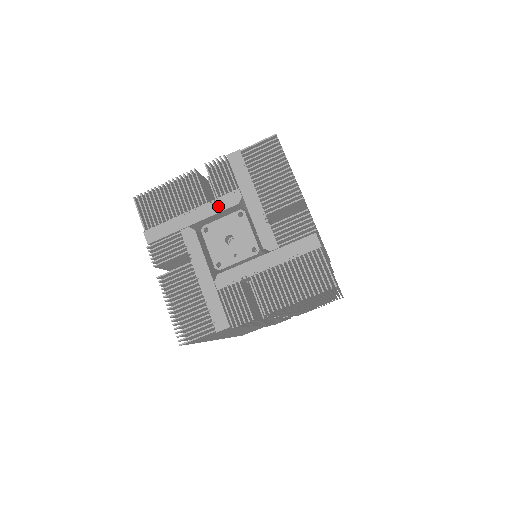
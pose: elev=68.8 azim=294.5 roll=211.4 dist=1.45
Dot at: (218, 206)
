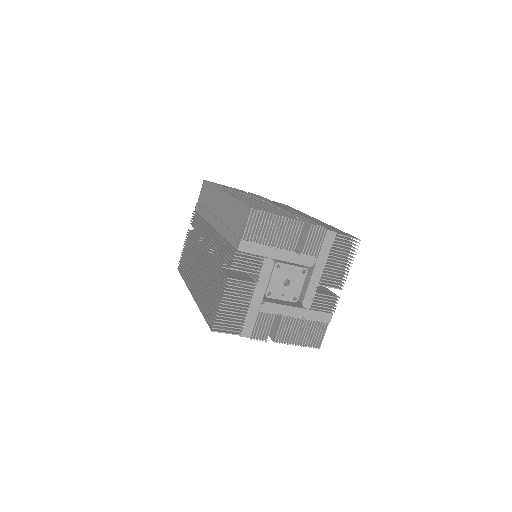
Dot at: (298, 259)
